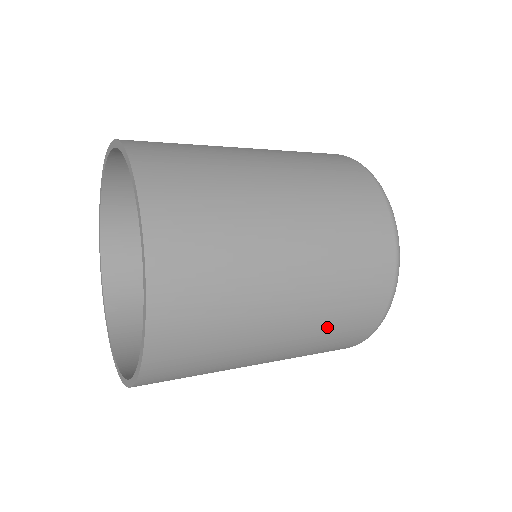
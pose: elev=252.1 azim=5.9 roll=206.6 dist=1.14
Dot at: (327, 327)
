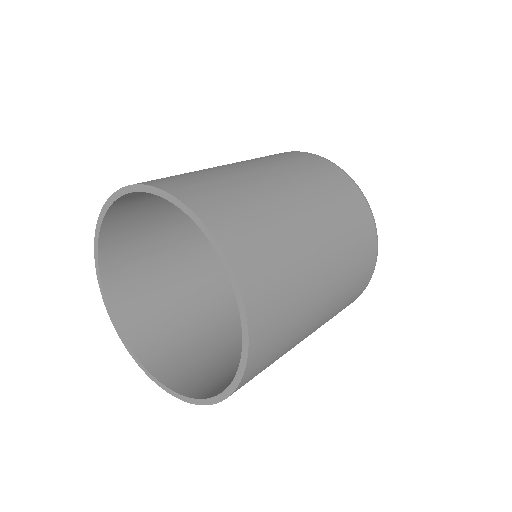
Dot at: (346, 291)
